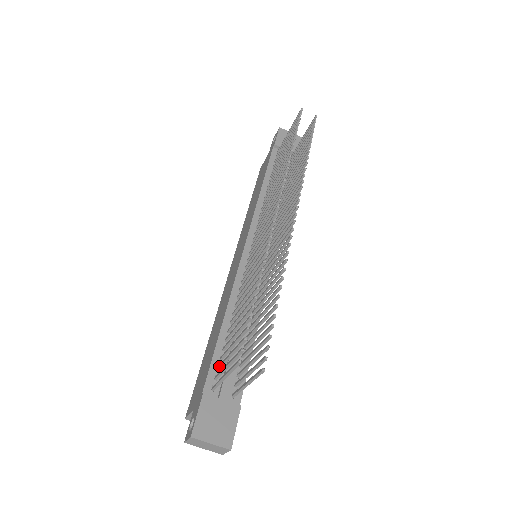
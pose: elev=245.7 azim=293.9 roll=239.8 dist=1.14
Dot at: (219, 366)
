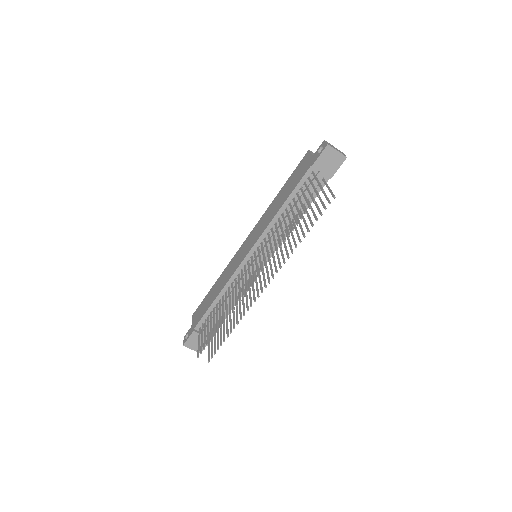
Dot at: (204, 323)
